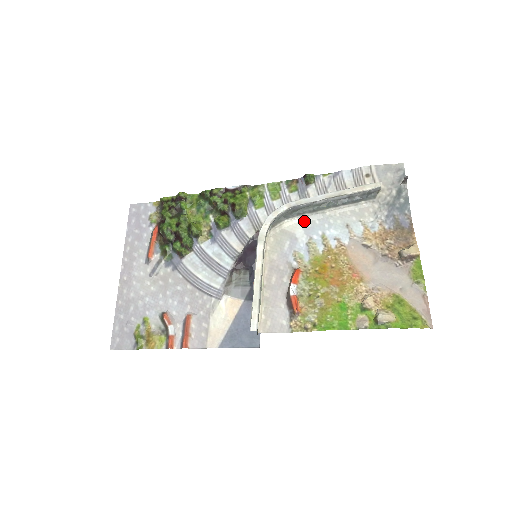
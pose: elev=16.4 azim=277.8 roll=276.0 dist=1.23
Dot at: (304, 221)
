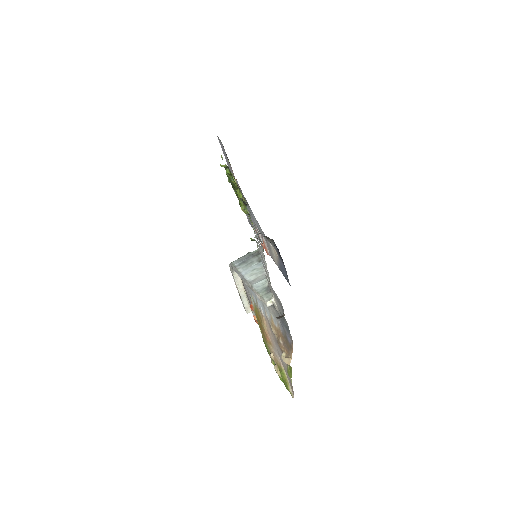
Dot at: occluded
